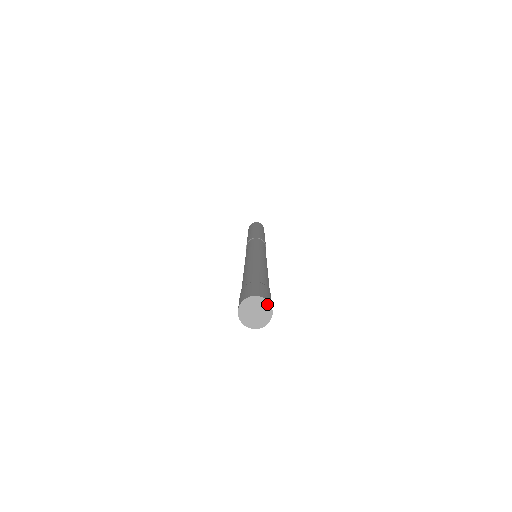
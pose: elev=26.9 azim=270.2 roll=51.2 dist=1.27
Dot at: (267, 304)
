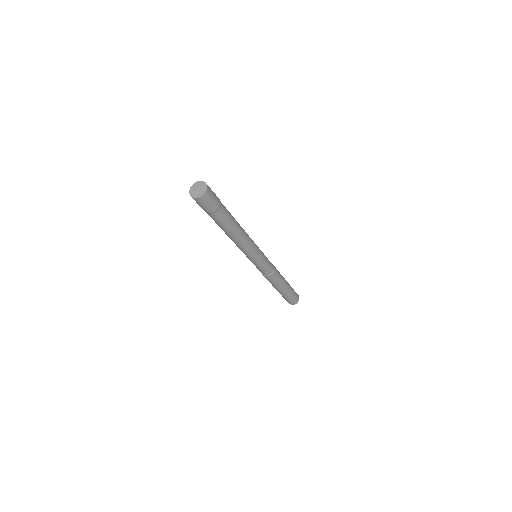
Dot at: (204, 183)
